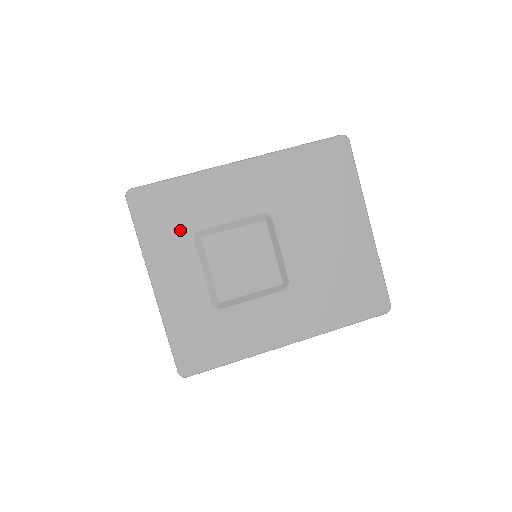
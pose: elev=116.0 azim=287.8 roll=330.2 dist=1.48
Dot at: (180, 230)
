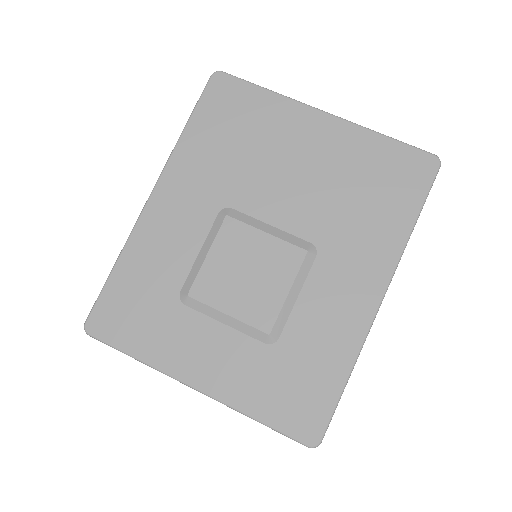
Dot at: (163, 310)
